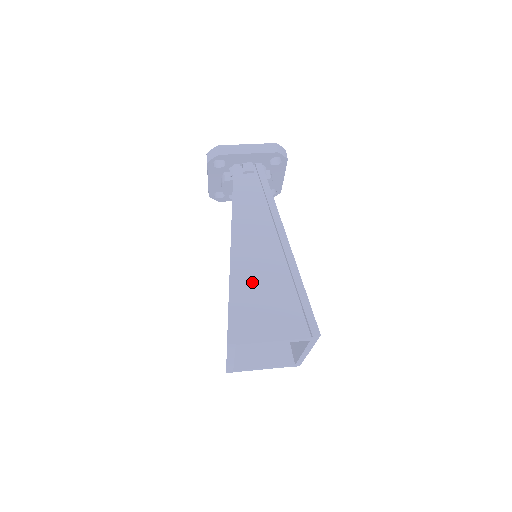
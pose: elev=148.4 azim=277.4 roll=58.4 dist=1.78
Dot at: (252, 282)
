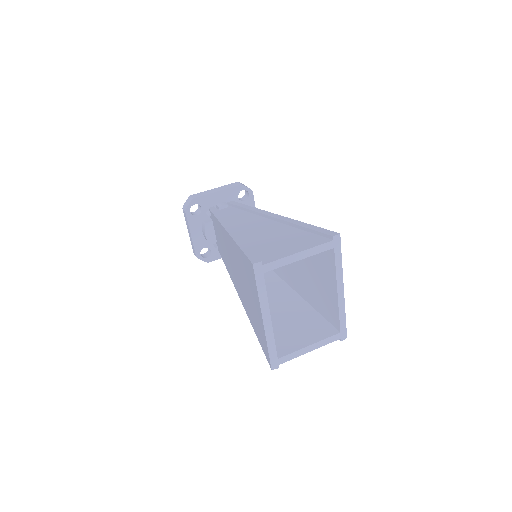
Dot at: (258, 239)
